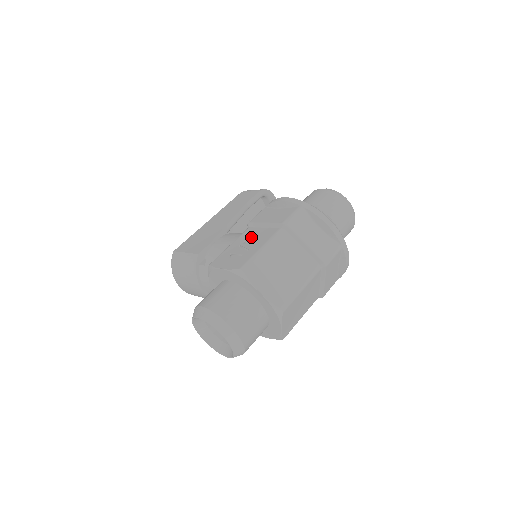
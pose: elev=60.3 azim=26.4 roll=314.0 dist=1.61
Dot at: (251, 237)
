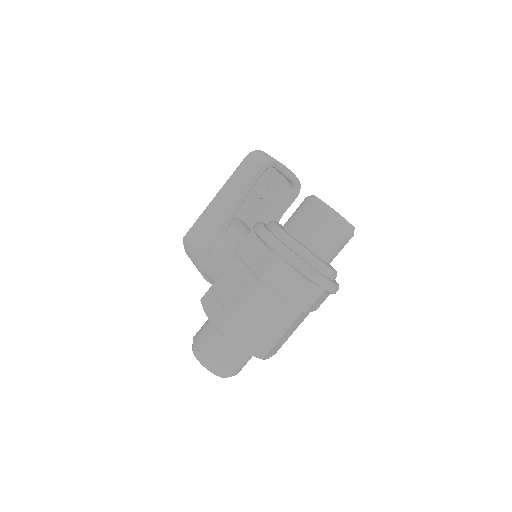
Dot at: (235, 277)
